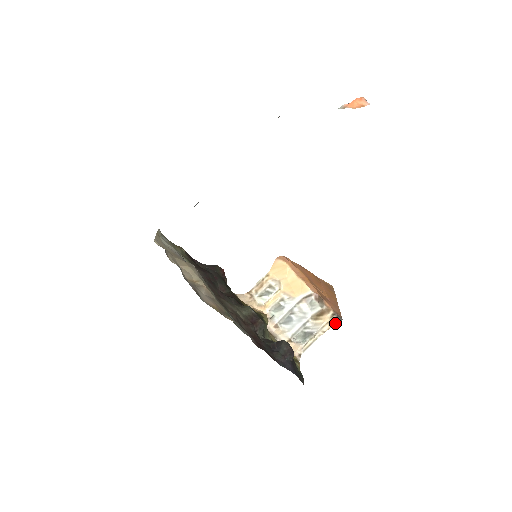
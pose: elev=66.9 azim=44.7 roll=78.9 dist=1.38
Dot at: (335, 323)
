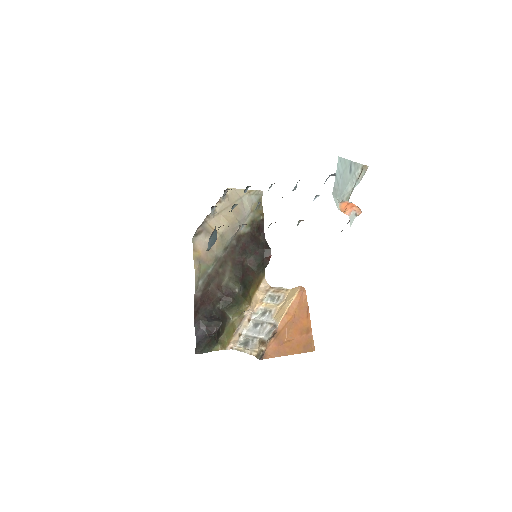
Dot at: (257, 357)
